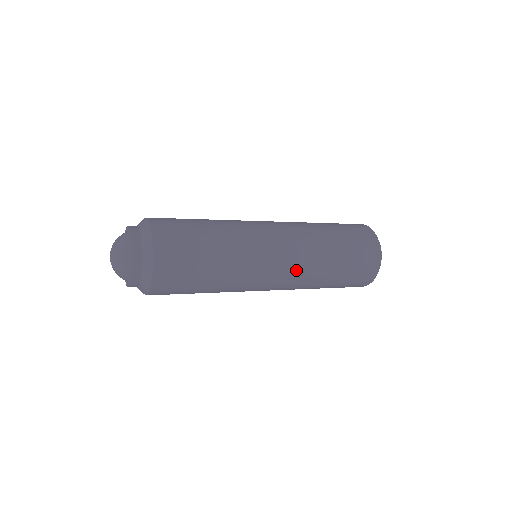
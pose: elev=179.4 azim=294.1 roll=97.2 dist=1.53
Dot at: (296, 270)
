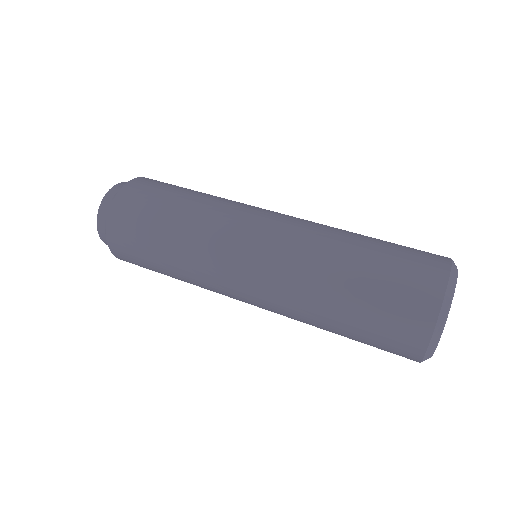
Dot at: occluded
